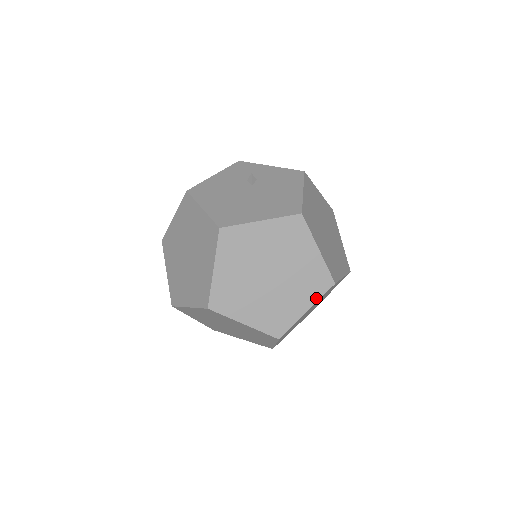
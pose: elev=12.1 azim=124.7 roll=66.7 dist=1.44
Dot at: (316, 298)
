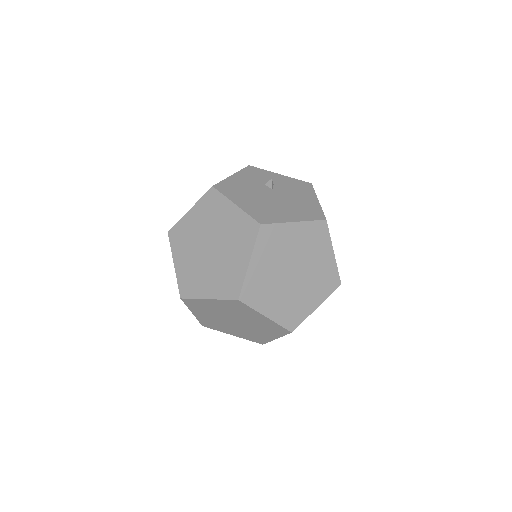
Dot at: (325, 296)
